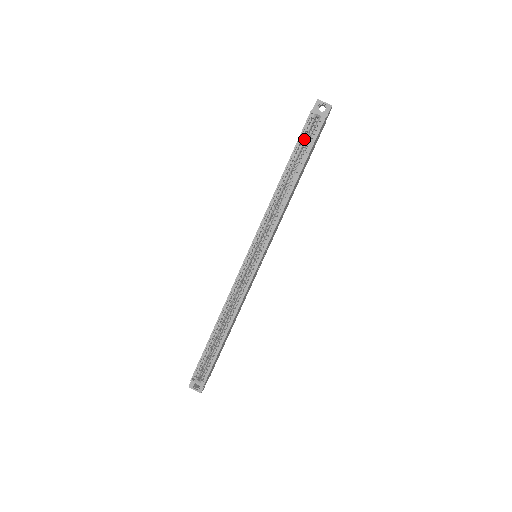
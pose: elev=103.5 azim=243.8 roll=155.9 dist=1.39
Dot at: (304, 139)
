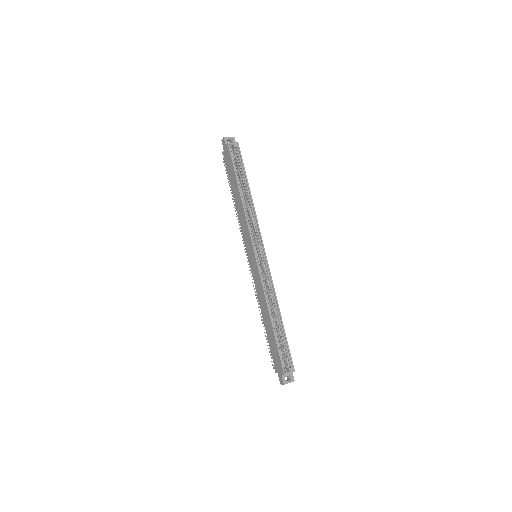
Dot at: (235, 162)
